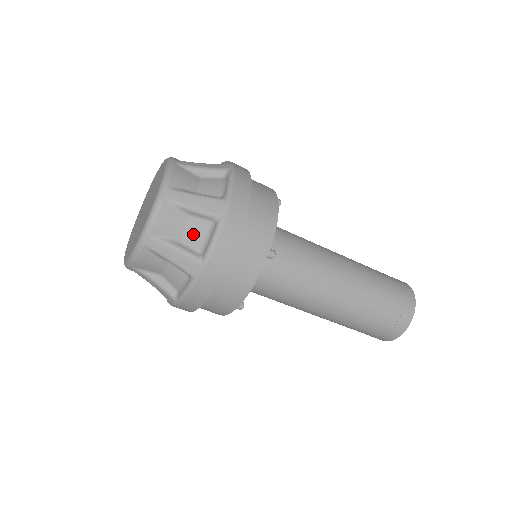
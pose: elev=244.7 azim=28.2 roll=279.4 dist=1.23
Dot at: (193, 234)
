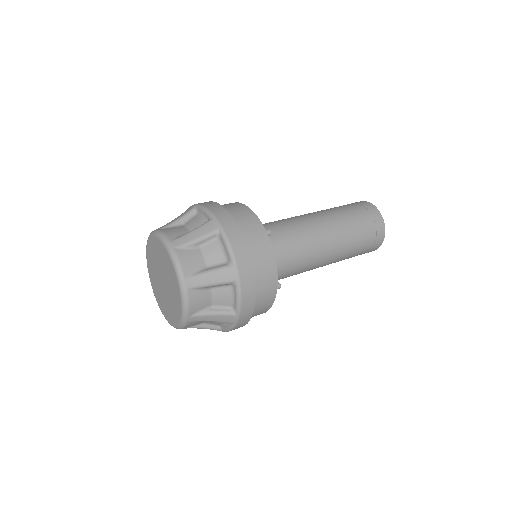
Dot at: (211, 255)
